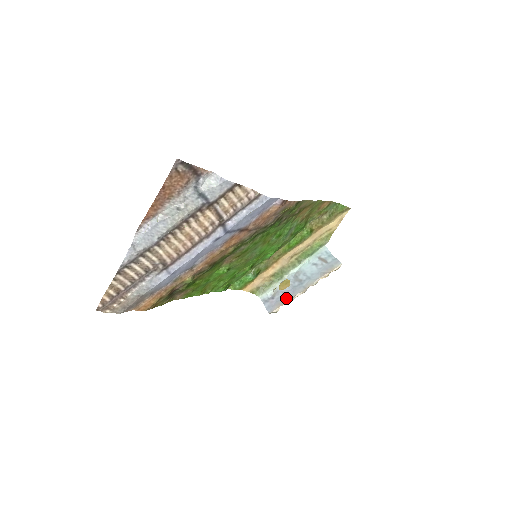
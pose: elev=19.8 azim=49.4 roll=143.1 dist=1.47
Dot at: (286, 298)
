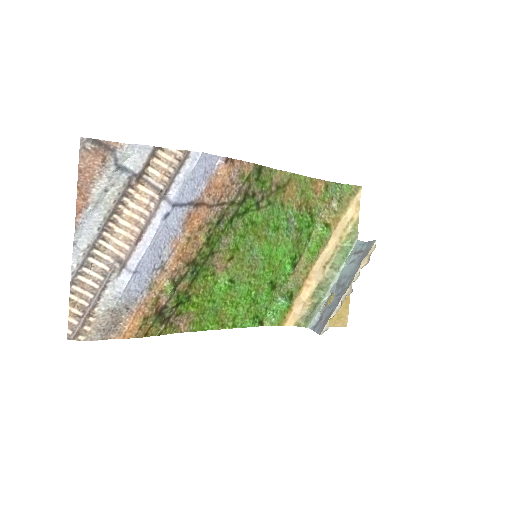
Dot at: (332, 309)
